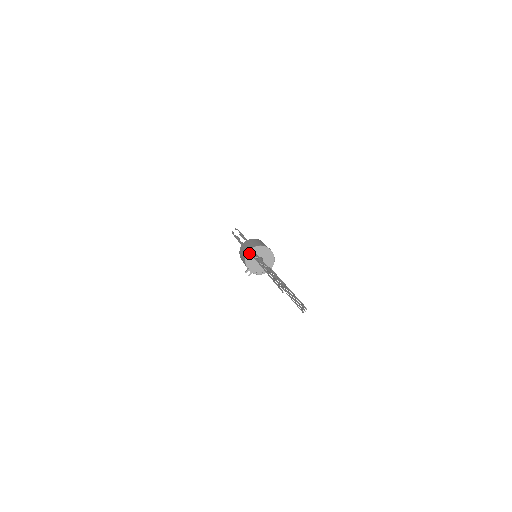
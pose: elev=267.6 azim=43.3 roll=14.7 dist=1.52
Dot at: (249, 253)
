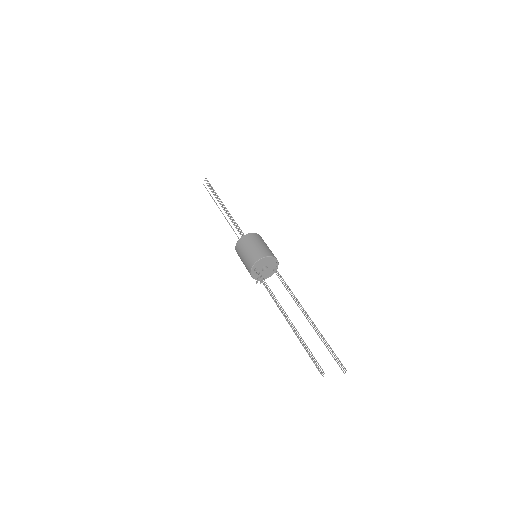
Dot at: (252, 270)
